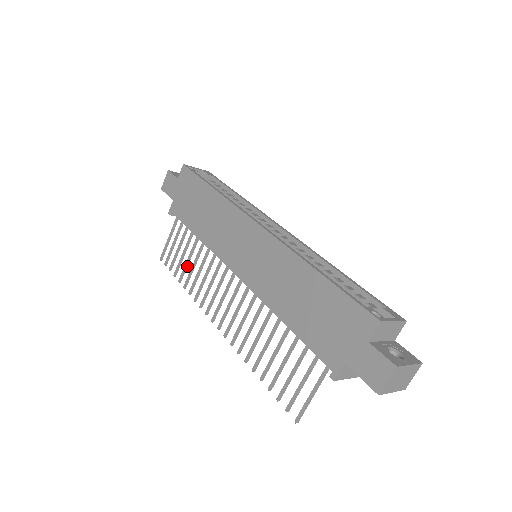
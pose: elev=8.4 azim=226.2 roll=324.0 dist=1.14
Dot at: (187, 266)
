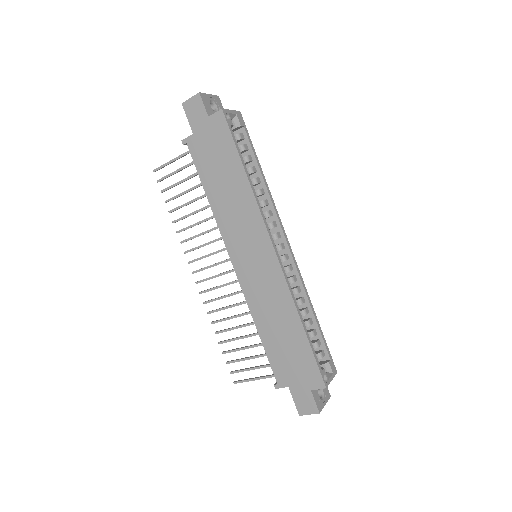
Dot at: (183, 206)
